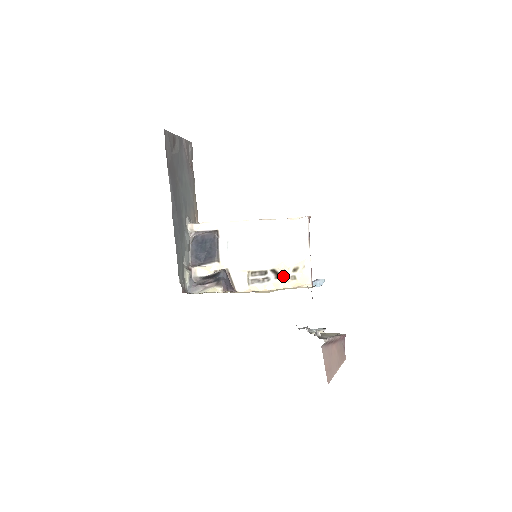
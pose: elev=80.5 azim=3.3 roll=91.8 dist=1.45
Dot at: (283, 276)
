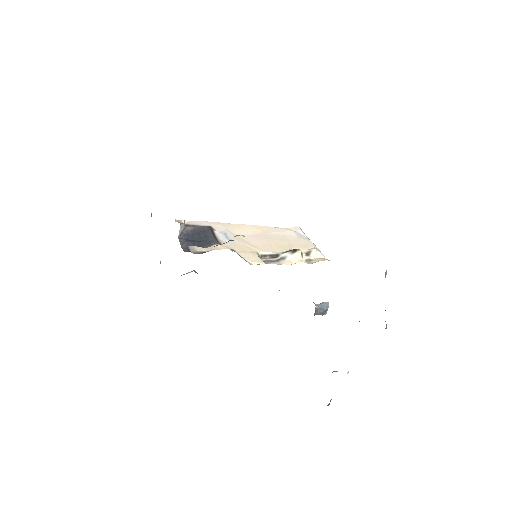
Dot at: (300, 250)
